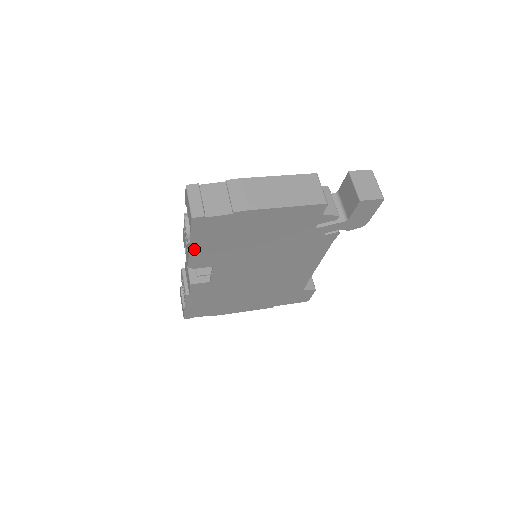
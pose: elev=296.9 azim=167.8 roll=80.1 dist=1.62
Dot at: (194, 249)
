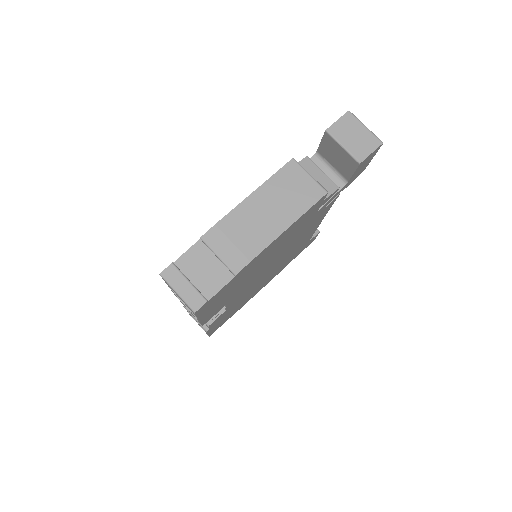
Dot at: (204, 317)
